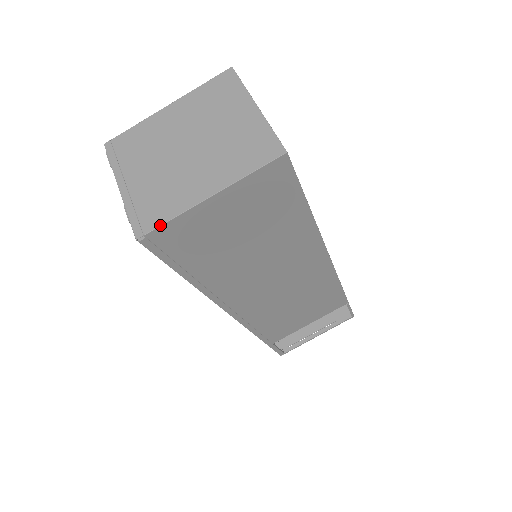
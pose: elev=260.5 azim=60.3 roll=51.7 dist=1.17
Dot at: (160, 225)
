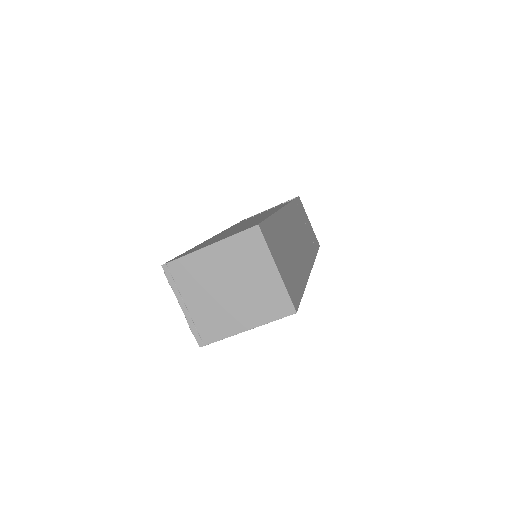
Dot at: occluded
